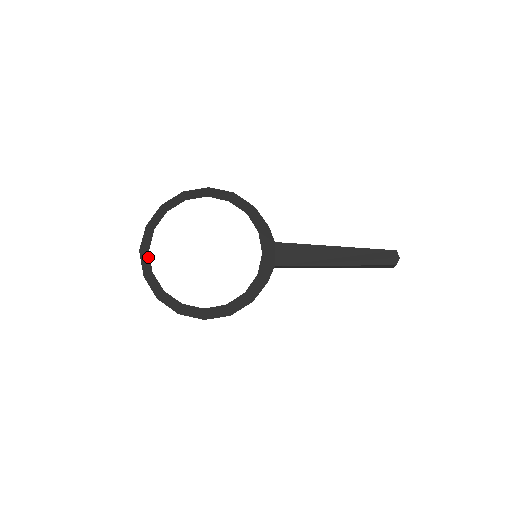
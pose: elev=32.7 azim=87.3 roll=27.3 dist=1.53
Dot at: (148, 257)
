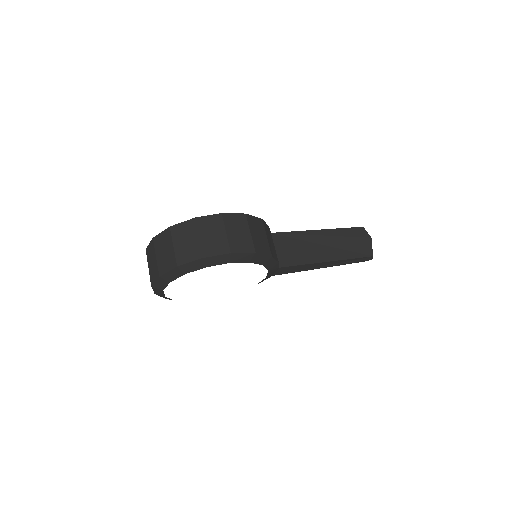
Dot at: (161, 292)
